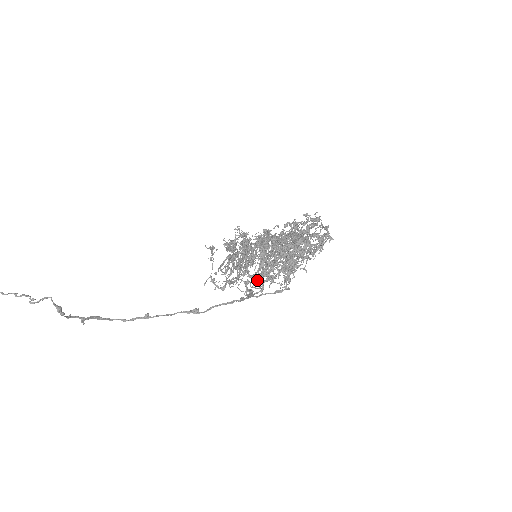
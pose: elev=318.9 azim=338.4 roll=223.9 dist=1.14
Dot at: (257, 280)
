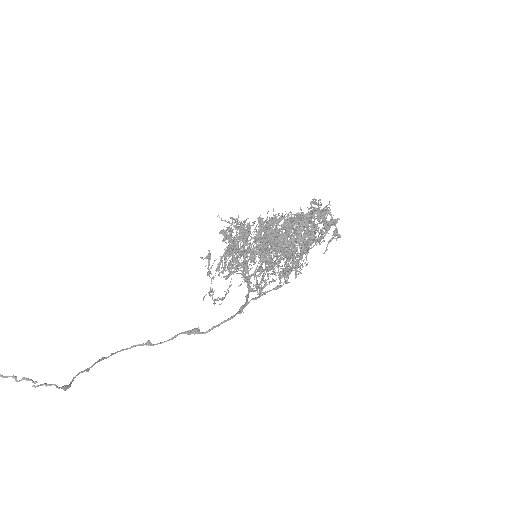
Dot at: (258, 293)
